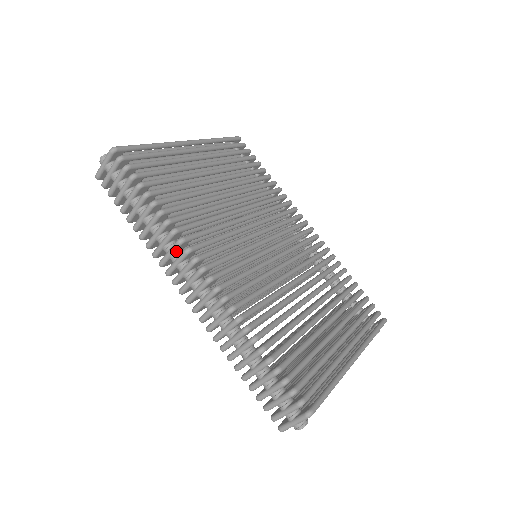
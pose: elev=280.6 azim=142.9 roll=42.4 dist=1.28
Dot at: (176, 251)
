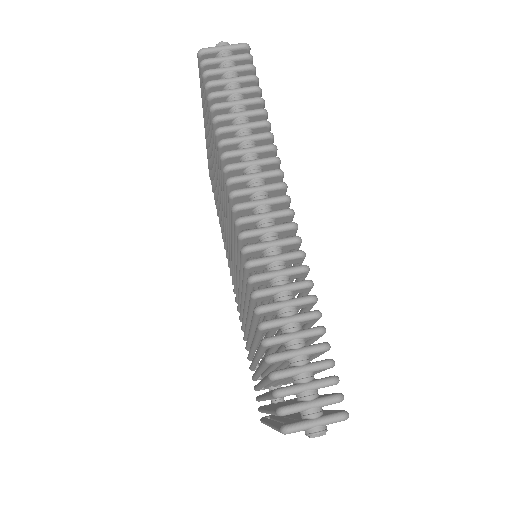
Dot at: (261, 166)
